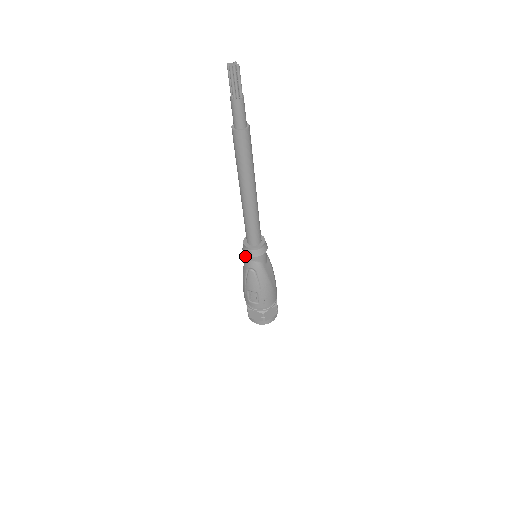
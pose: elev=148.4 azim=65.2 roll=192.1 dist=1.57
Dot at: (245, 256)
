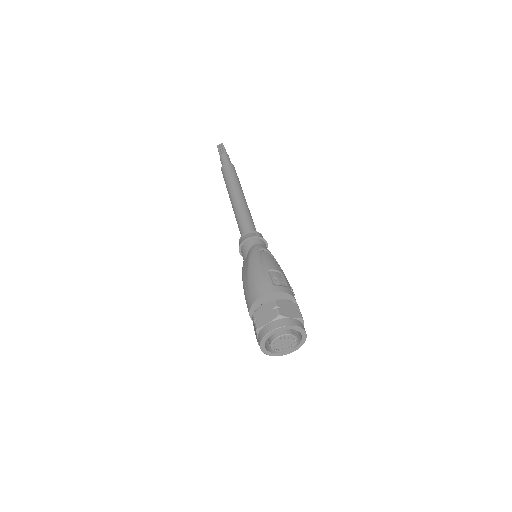
Dot at: (250, 244)
